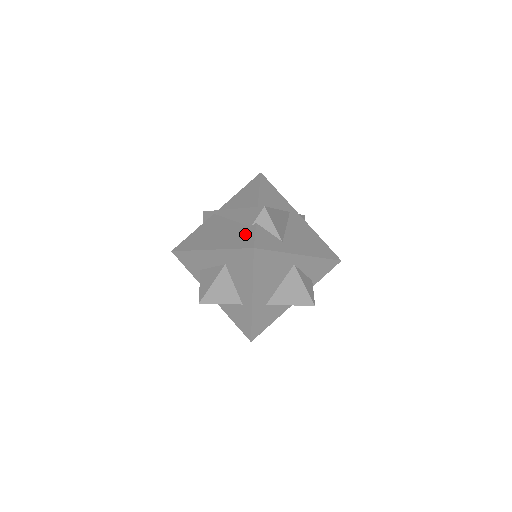
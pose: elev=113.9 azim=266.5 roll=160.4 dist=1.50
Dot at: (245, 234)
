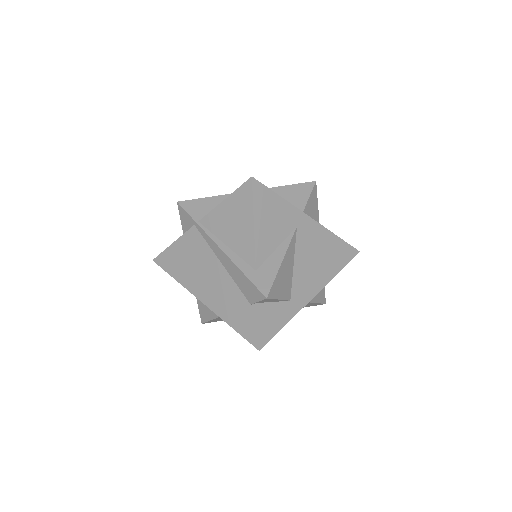
Dot at: (245, 315)
